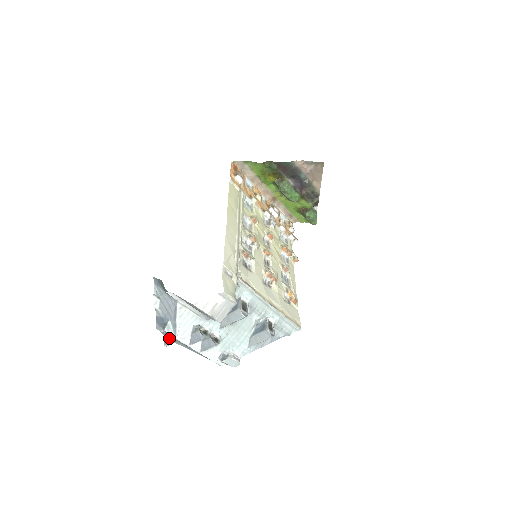
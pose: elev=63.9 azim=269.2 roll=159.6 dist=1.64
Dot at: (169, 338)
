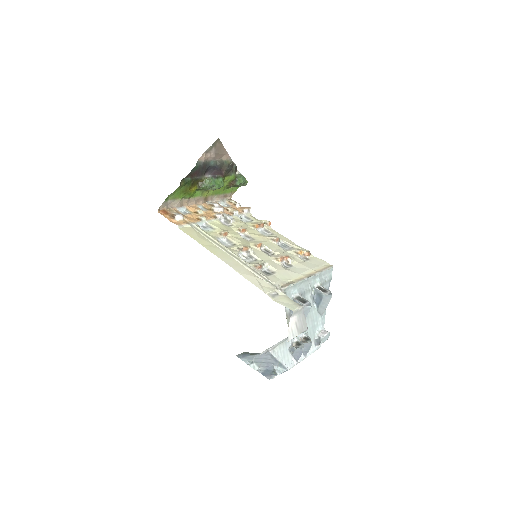
Dot at: occluded
